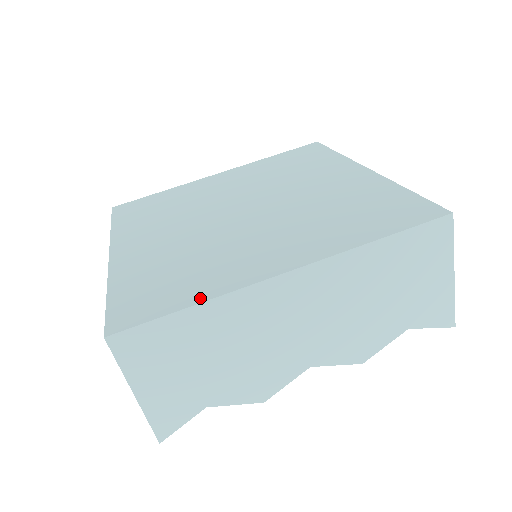
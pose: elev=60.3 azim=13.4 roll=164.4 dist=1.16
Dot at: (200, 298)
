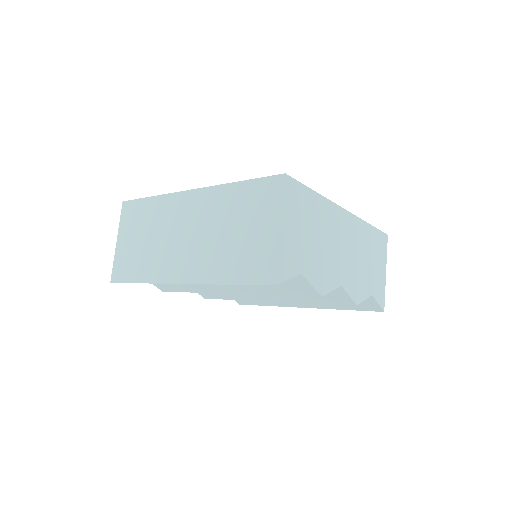
Dot at: occluded
